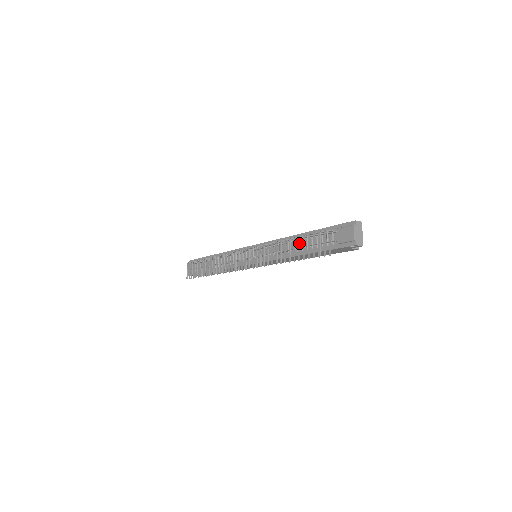
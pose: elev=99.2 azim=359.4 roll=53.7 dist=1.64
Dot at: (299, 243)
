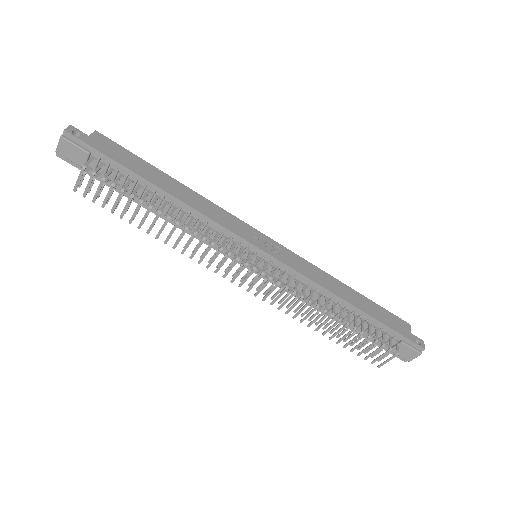
Dot at: occluded
